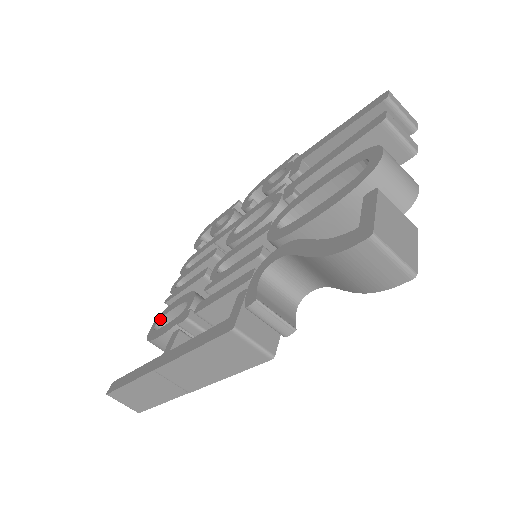
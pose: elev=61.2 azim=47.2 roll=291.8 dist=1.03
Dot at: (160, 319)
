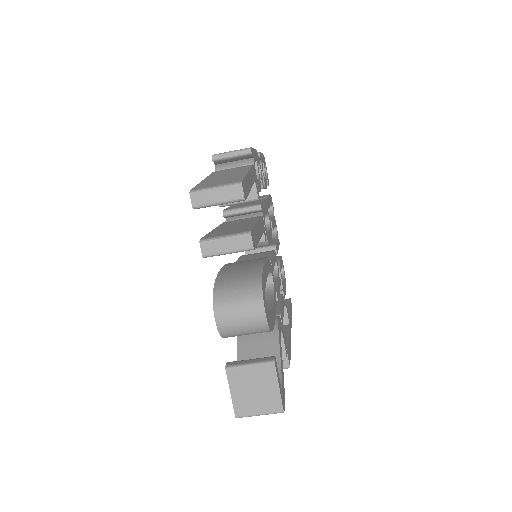
Dot at: occluded
